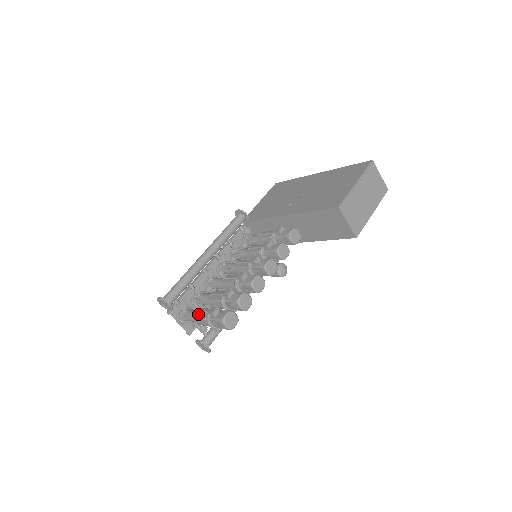
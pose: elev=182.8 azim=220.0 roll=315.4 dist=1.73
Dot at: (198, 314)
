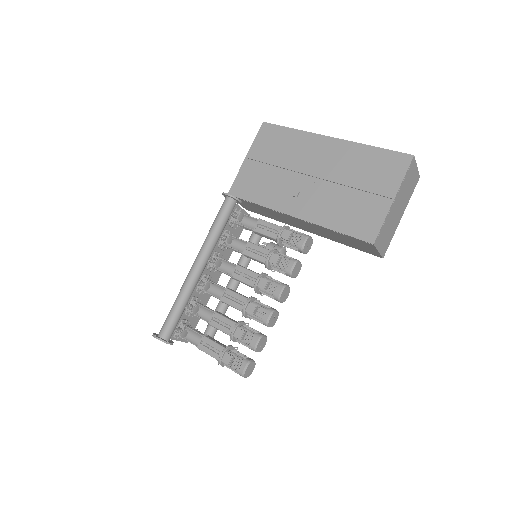
Dot at: (205, 348)
